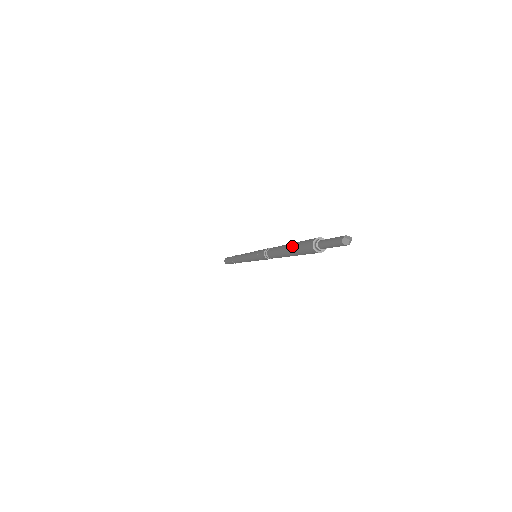
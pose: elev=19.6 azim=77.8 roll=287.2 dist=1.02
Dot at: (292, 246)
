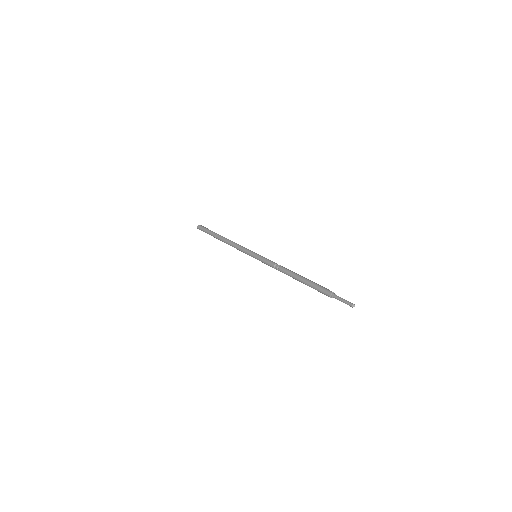
Dot at: (312, 282)
